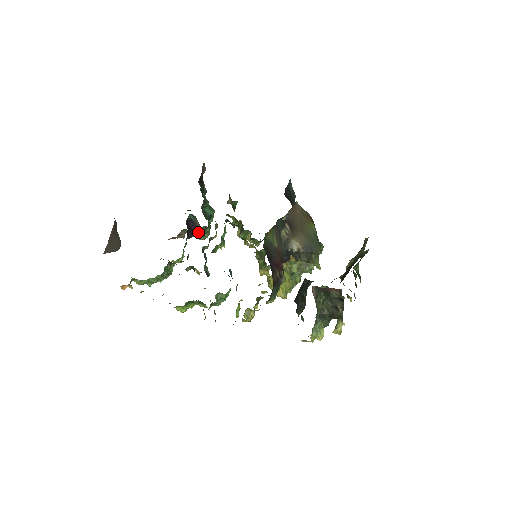
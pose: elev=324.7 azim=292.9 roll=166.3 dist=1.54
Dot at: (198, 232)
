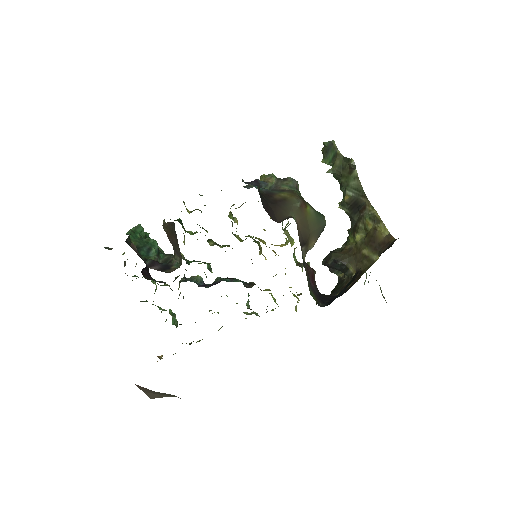
Dot at: occluded
